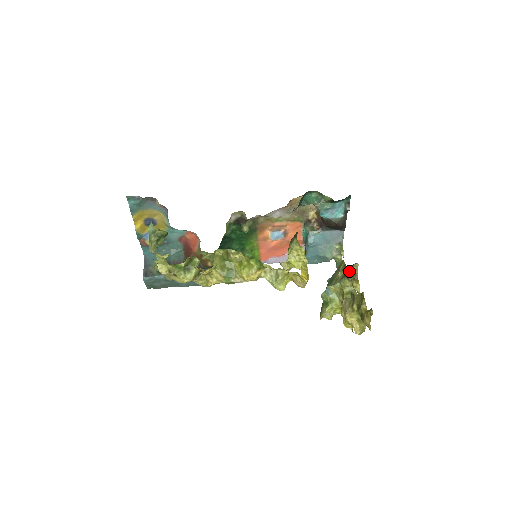
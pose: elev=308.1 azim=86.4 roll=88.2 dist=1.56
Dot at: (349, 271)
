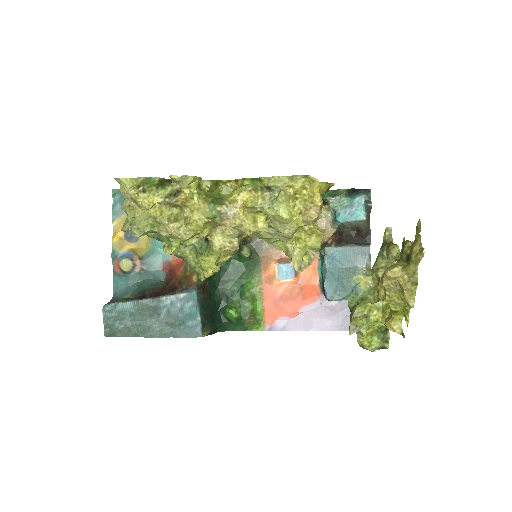
Dot at: occluded
